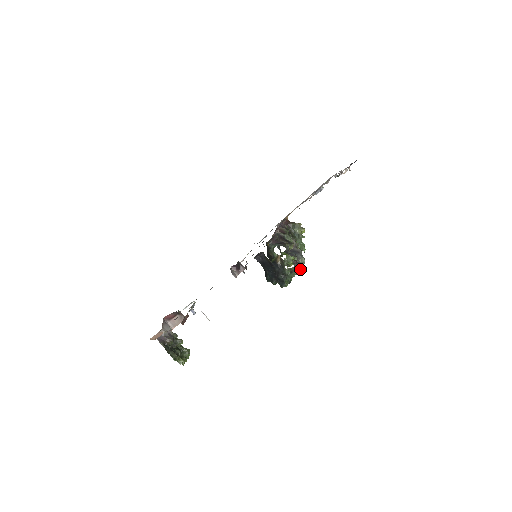
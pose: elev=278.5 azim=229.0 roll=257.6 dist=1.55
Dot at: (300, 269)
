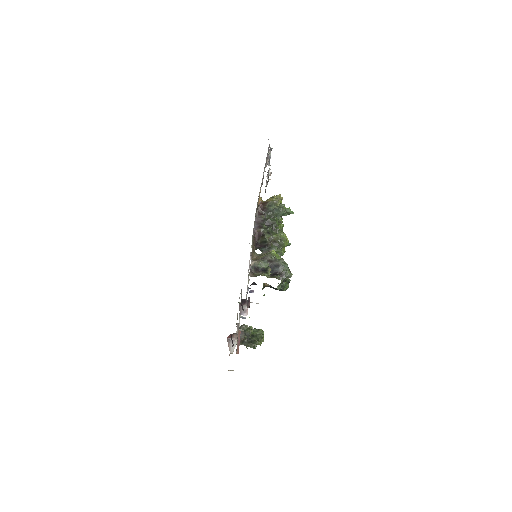
Dot at: (288, 276)
